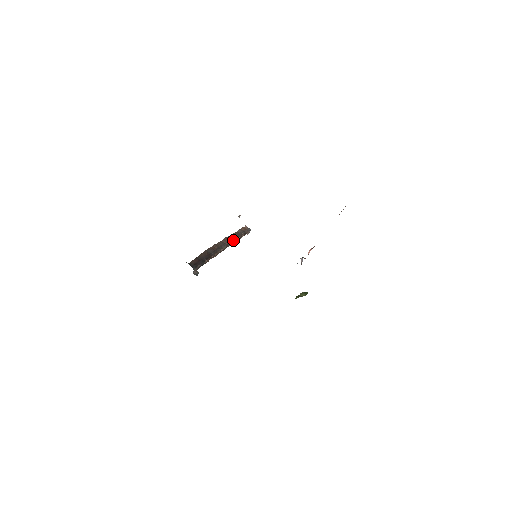
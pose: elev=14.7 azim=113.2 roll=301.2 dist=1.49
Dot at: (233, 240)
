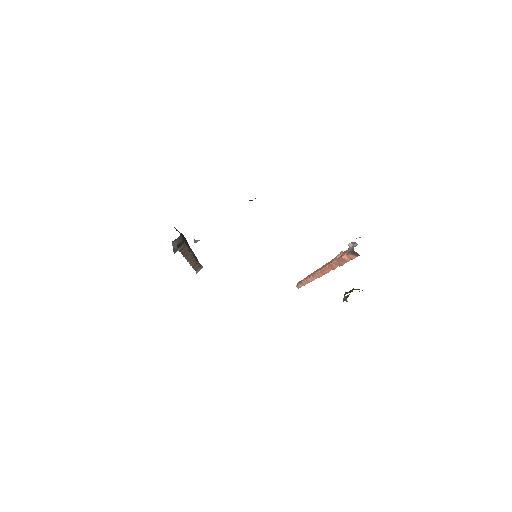
Dot at: (195, 257)
